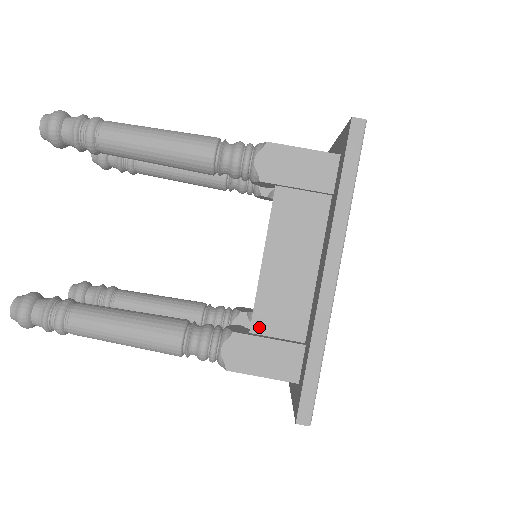
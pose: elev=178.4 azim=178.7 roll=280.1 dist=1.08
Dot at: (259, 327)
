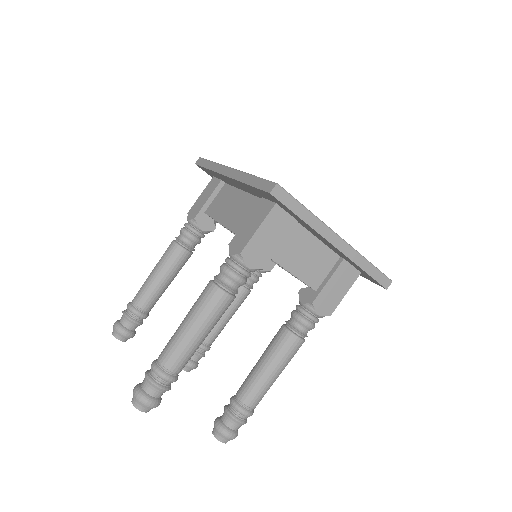
Dot at: occluded
